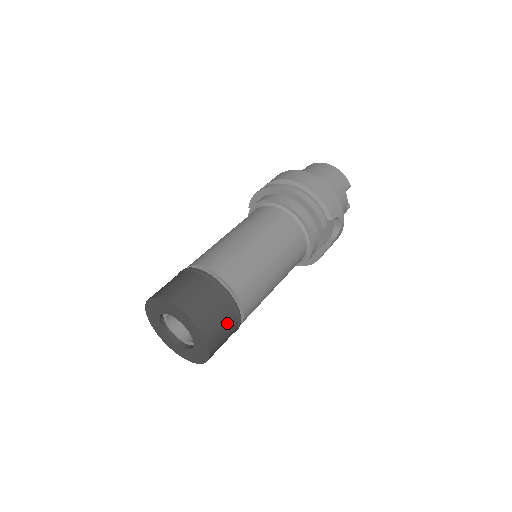
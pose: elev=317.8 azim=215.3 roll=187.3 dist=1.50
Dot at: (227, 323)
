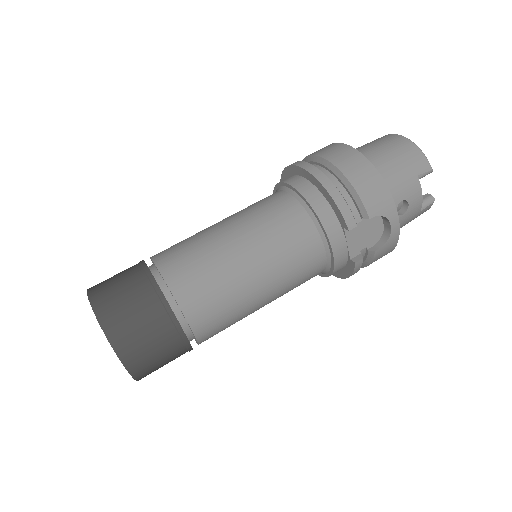
Dot at: (158, 339)
